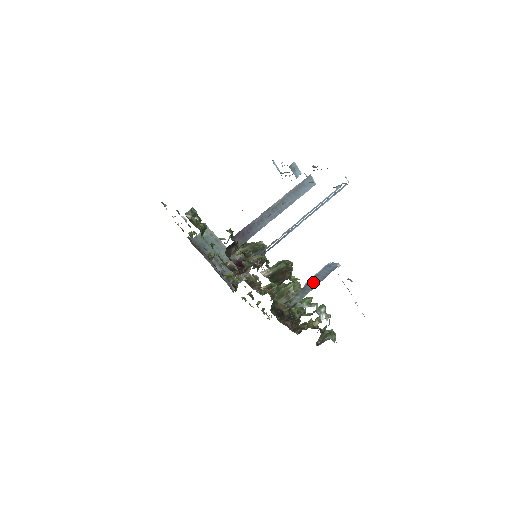
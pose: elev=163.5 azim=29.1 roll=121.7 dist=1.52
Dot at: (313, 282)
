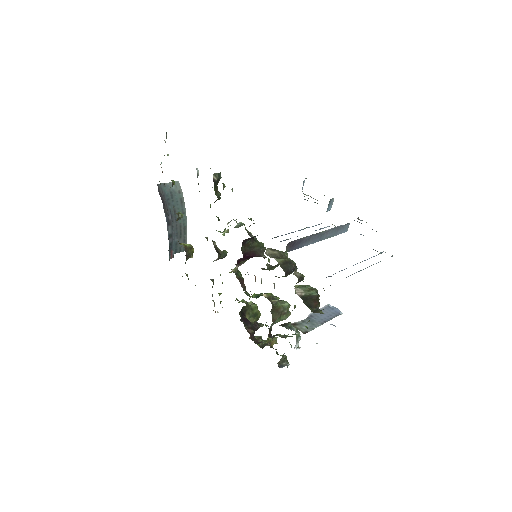
Dot at: (319, 317)
